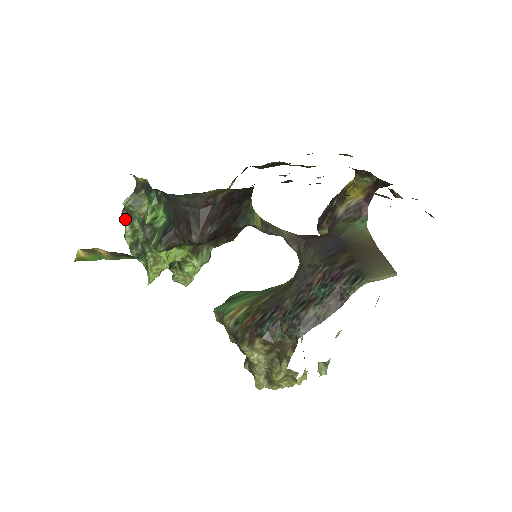
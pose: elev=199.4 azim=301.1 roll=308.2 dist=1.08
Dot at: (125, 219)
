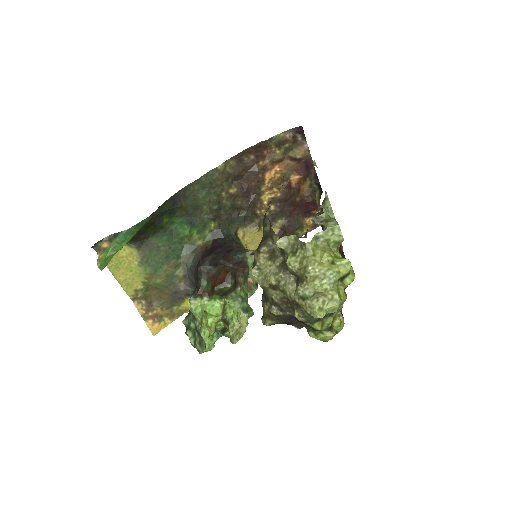
Dot at: (187, 331)
